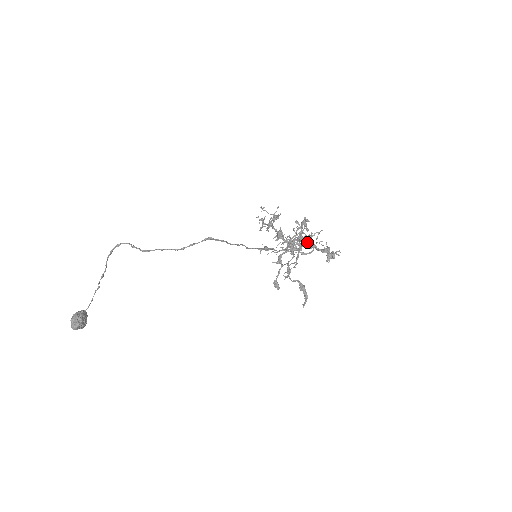
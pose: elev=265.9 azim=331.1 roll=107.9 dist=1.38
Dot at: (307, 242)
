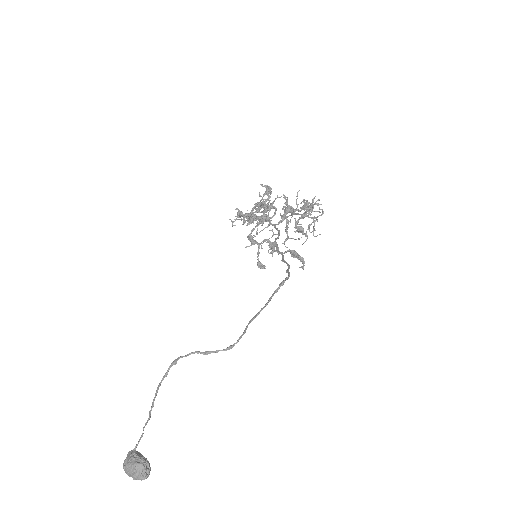
Dot at: (288, 210)
